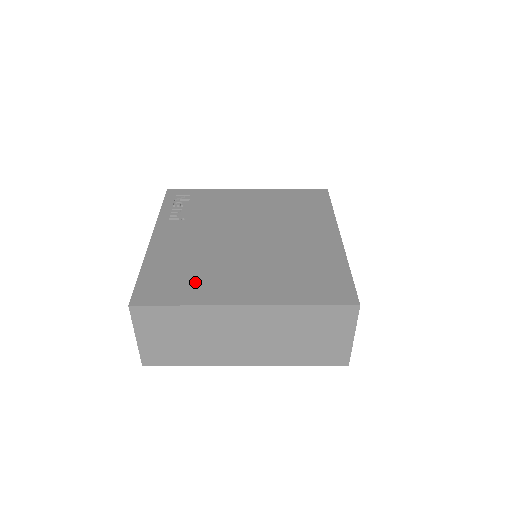
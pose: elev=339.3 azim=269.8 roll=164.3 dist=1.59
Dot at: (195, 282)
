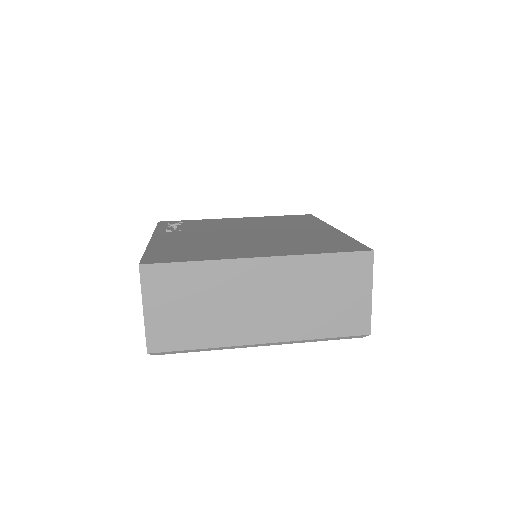
Dot at: (205, 251)
